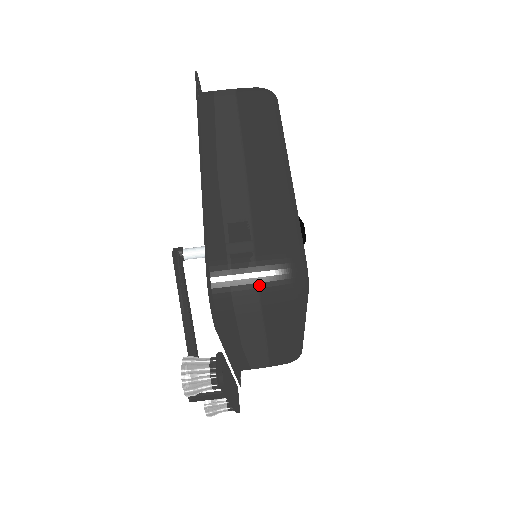
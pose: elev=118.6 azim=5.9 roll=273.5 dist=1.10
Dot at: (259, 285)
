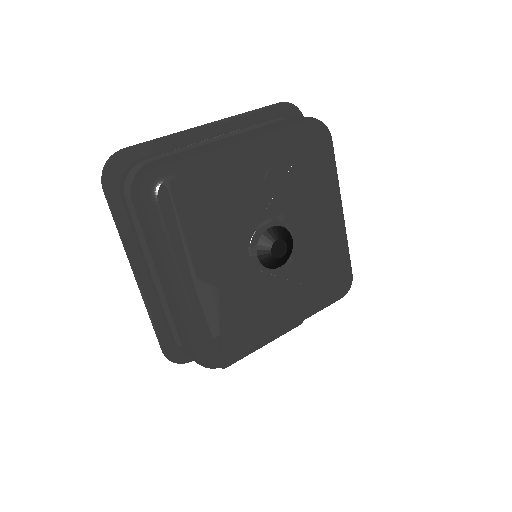
Dot at: occluded
